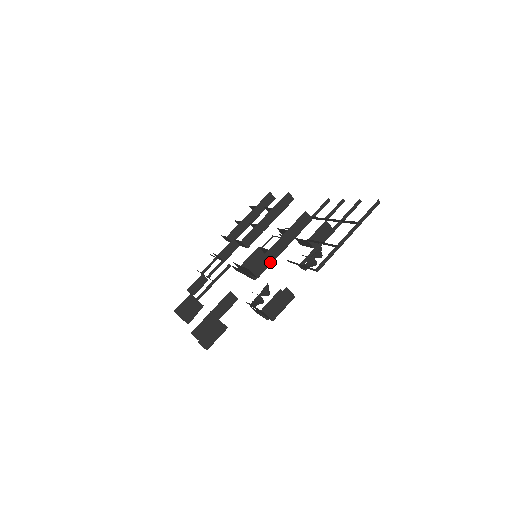
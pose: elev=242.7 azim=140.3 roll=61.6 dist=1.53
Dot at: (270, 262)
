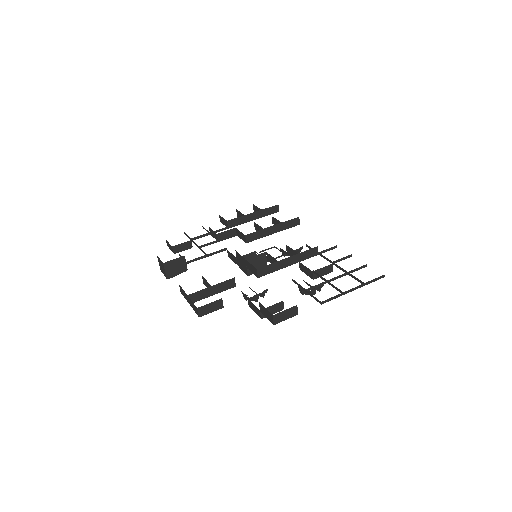
Dot at: (273, 271)
